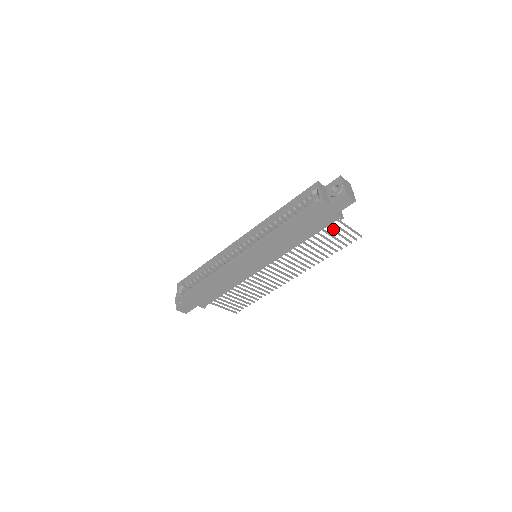
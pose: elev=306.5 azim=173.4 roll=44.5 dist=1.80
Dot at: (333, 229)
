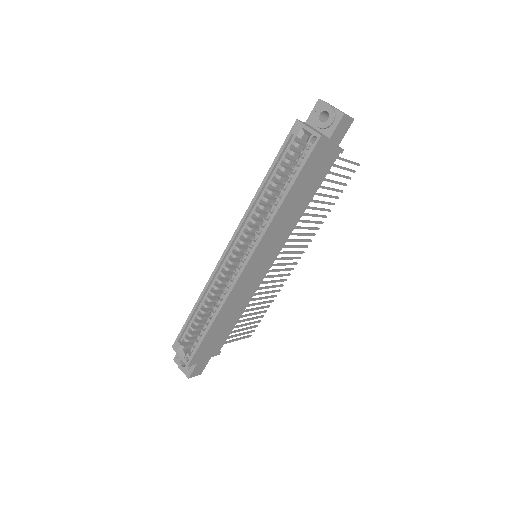
Dot at: (331, 172)
